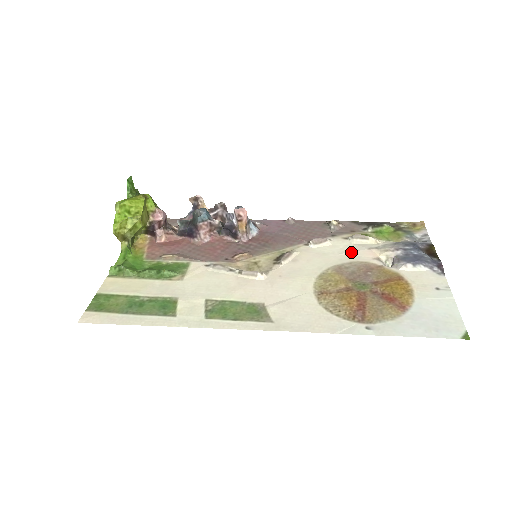
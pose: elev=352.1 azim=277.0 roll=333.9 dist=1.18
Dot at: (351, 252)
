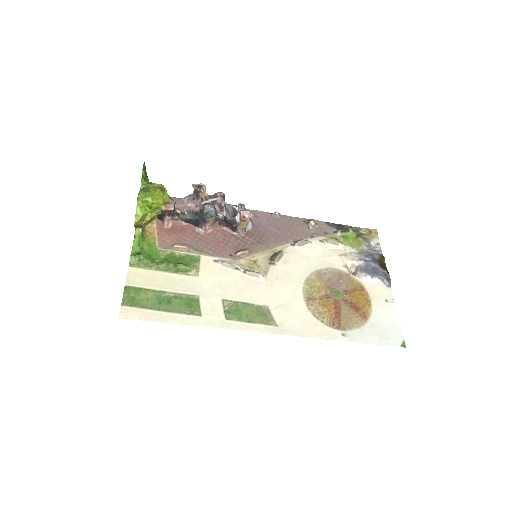
Dot at: (327, 257)
